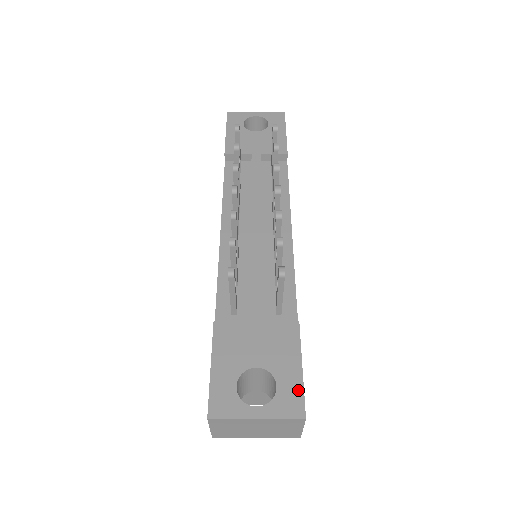
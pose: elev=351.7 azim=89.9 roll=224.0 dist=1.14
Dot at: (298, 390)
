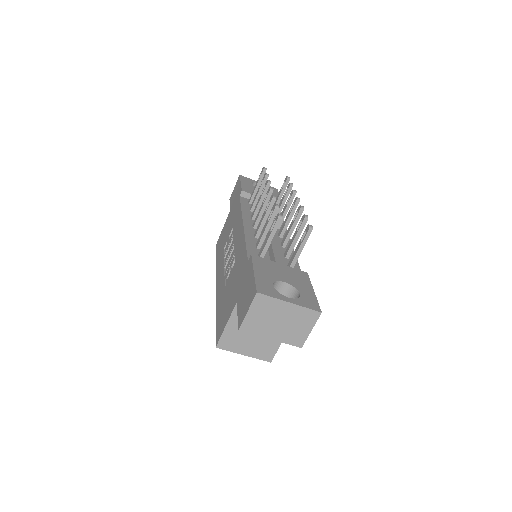
Dot at: (314, 299)
